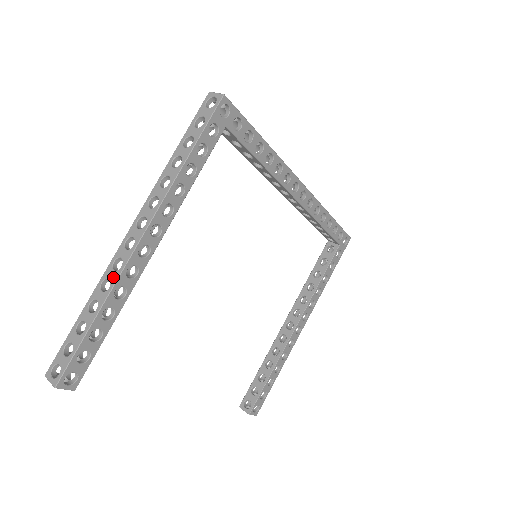
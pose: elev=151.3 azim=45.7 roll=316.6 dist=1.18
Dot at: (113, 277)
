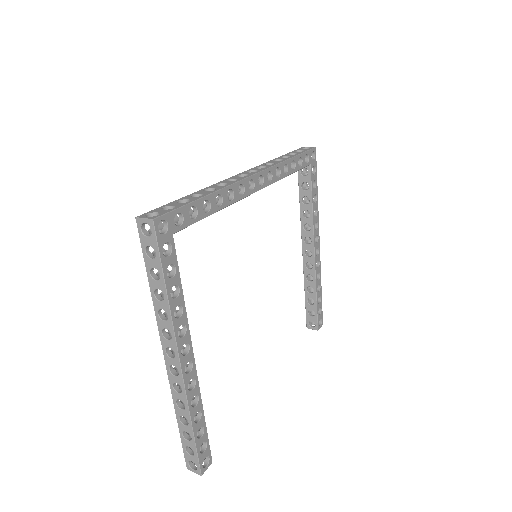
Dot at: (182, 399)
